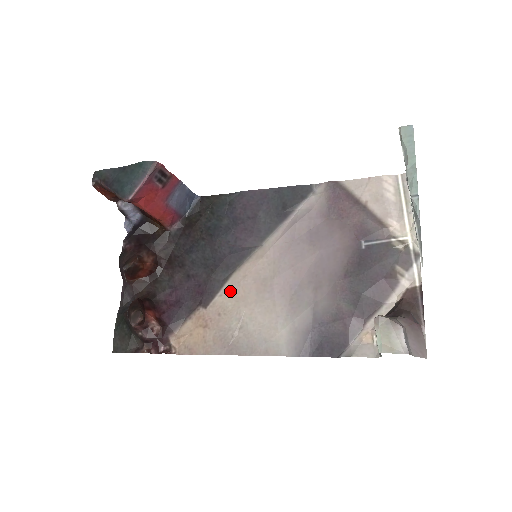
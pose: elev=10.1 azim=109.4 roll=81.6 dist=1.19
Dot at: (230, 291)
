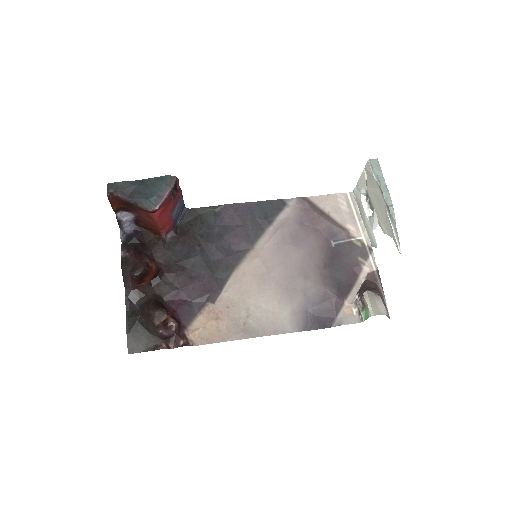
Dot at: (234, 287)
